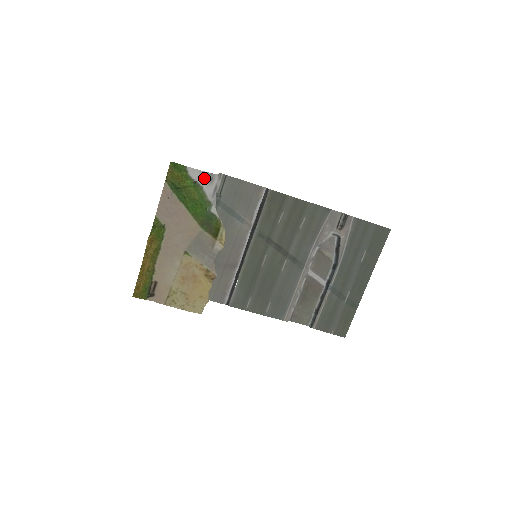
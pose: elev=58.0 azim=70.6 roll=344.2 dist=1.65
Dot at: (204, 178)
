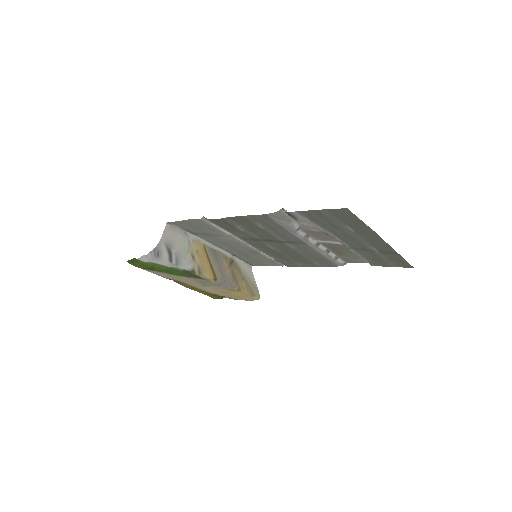
Dot at: (153, 258)
